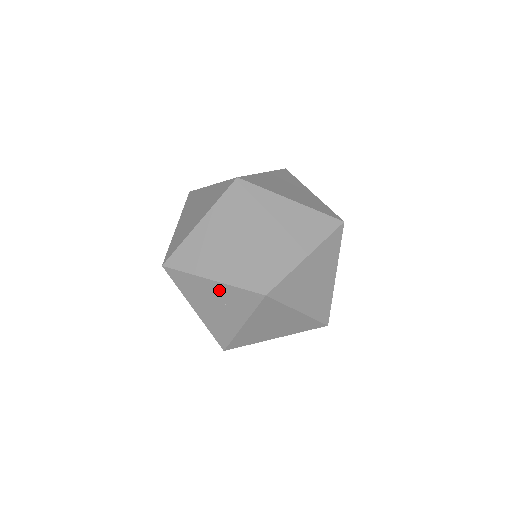
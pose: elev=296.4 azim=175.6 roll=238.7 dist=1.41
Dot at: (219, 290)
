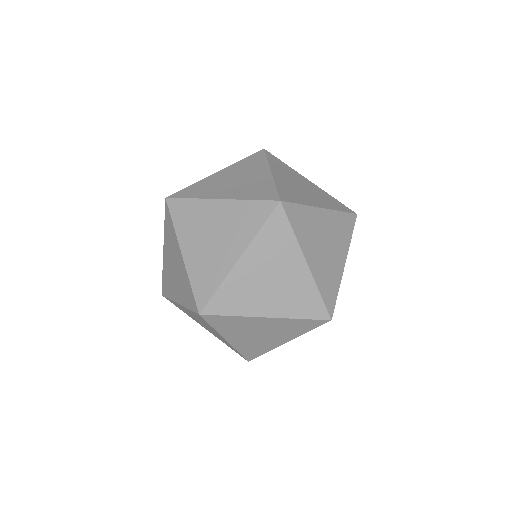
Dot at: (222, 338)
